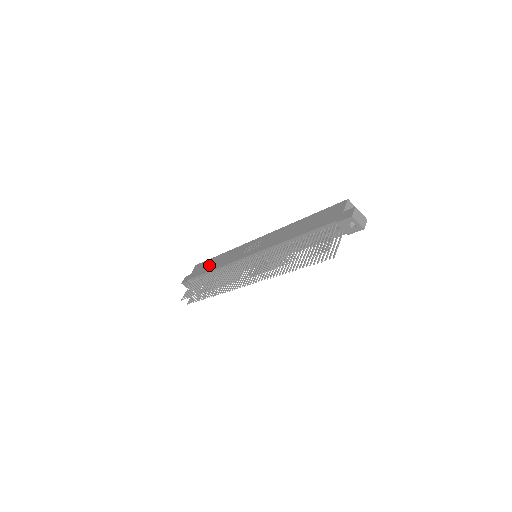
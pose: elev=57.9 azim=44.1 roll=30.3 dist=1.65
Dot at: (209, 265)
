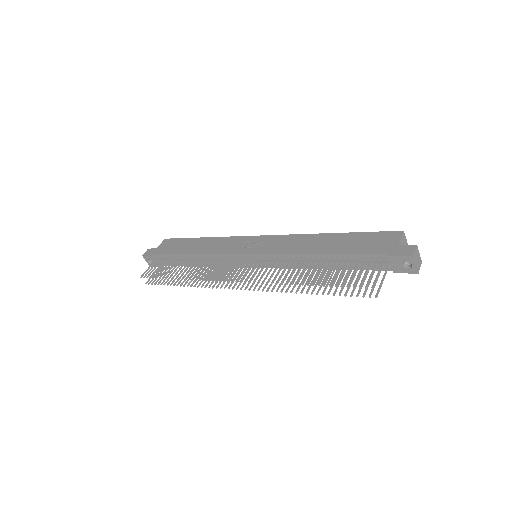
Dot at: (187, 246)
